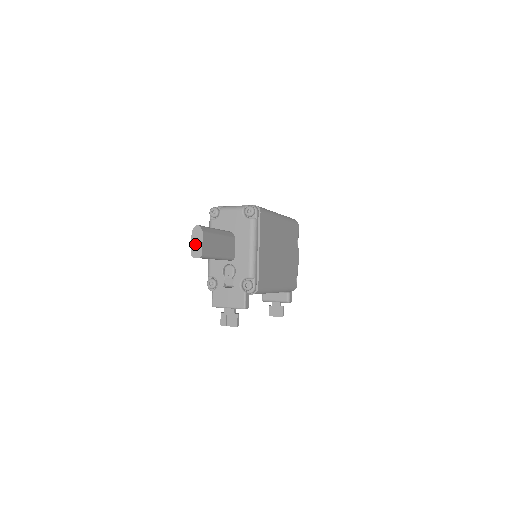
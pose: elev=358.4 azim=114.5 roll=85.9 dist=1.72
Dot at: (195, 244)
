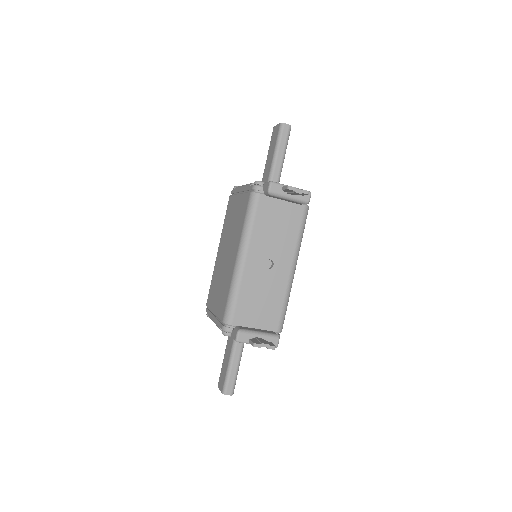
Dot at: occluded
